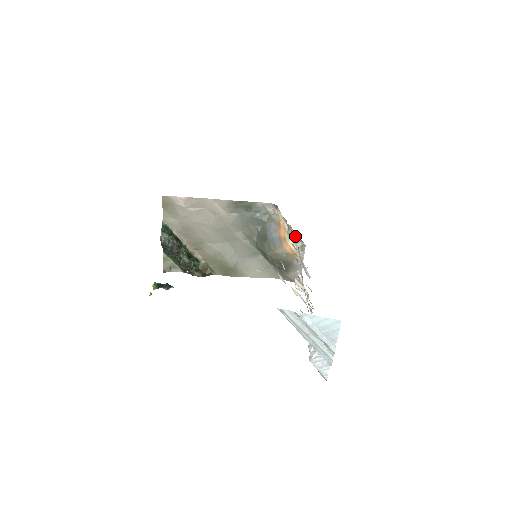
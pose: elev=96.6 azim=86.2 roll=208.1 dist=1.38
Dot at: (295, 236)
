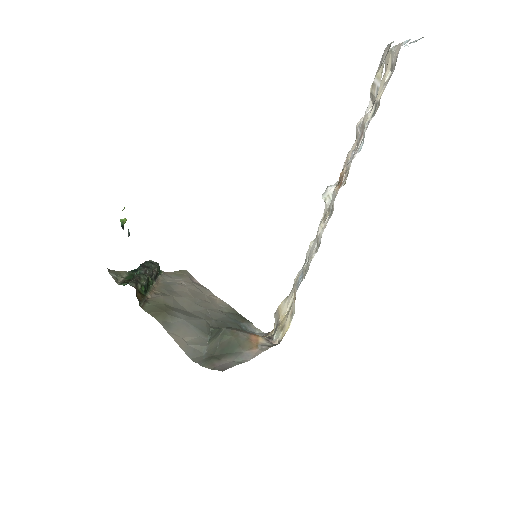
Dot at: (274, 337)
